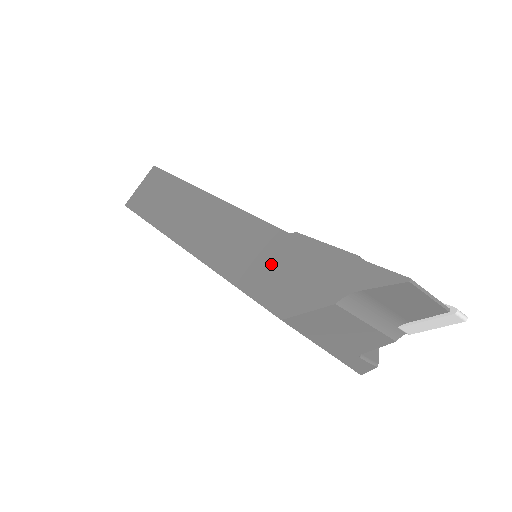
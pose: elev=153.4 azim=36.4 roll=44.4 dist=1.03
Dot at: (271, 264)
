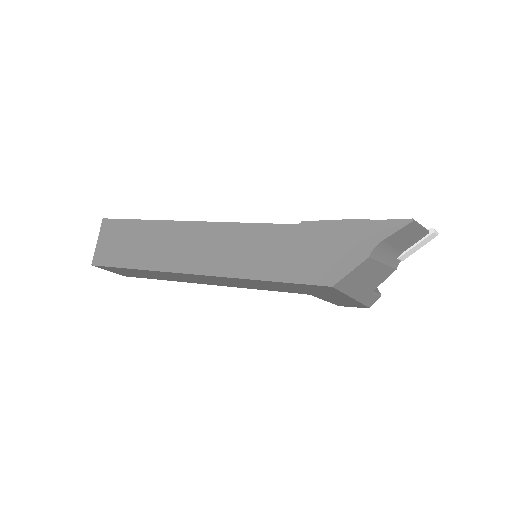
Dot at: (296, 252)
